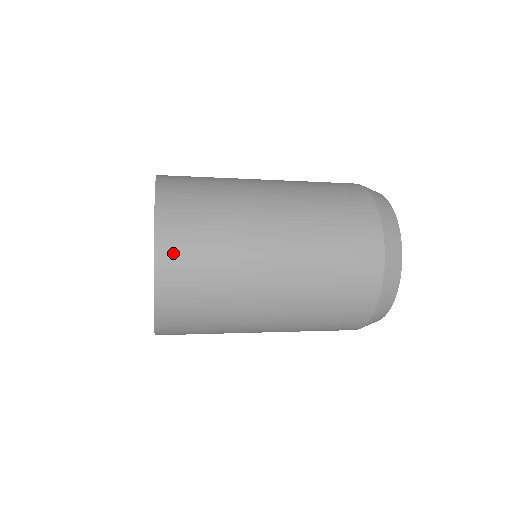
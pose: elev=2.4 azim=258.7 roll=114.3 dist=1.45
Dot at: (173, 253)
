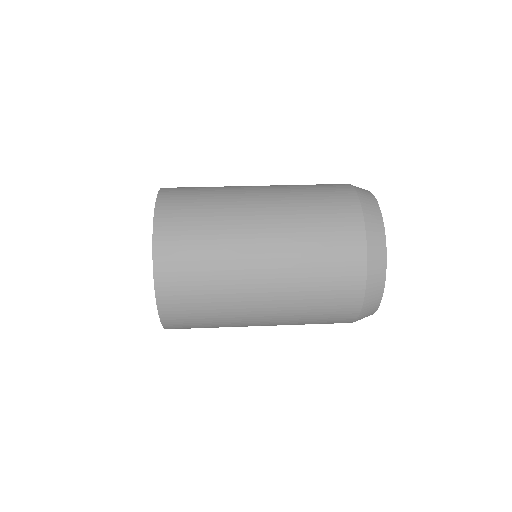
Dot at: (178, 327)
